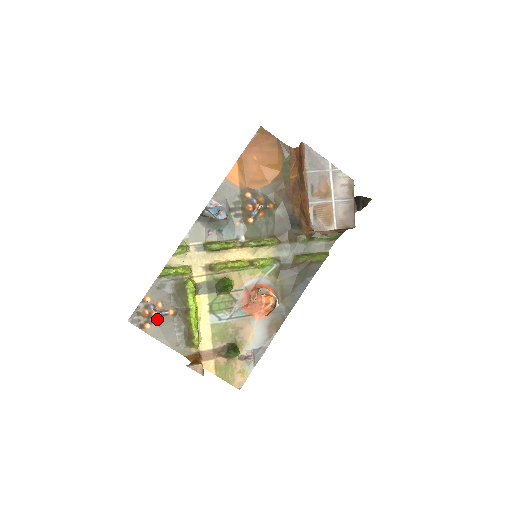
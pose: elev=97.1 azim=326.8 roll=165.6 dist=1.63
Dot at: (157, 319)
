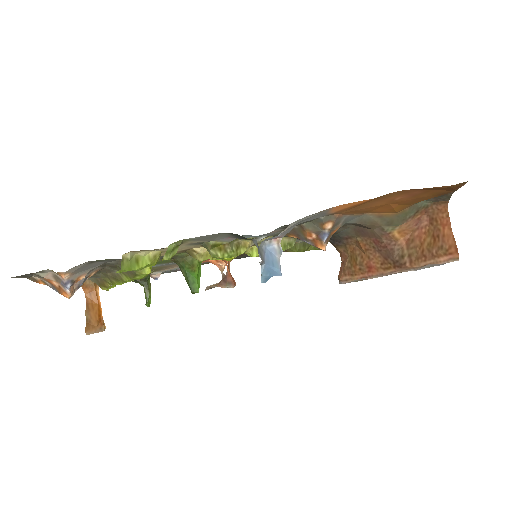
Dot at: occluded
